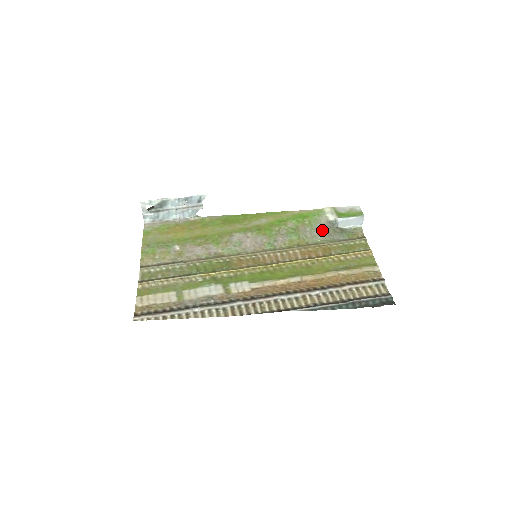
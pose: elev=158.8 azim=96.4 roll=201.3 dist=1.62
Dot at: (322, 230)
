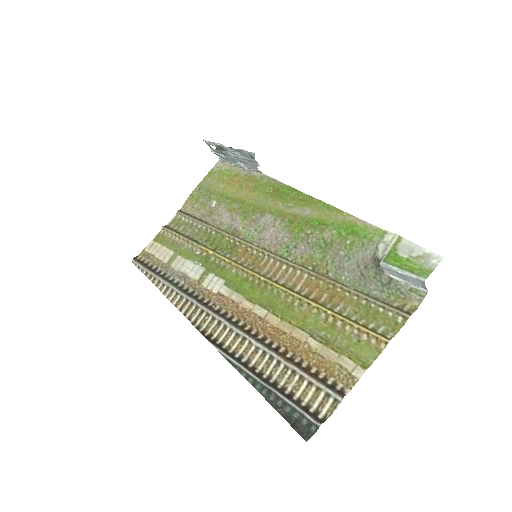
Dot at: (358, 265)
